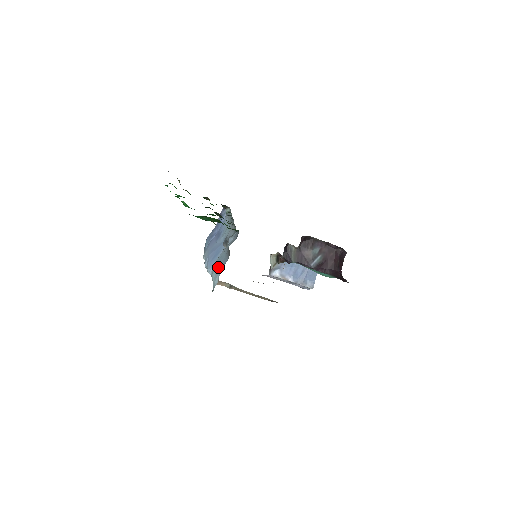
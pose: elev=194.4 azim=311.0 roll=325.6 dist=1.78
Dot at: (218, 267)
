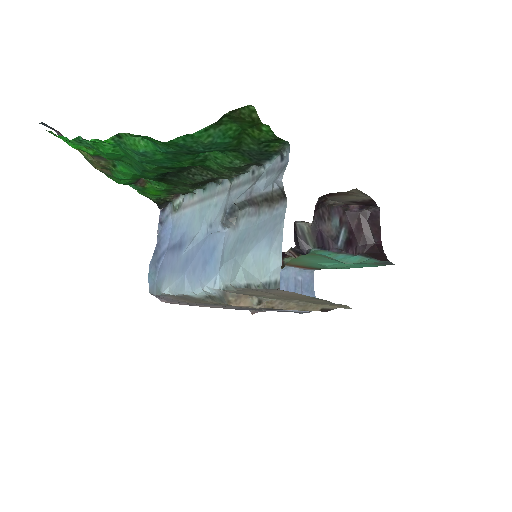
Dot at: (255, 245)
